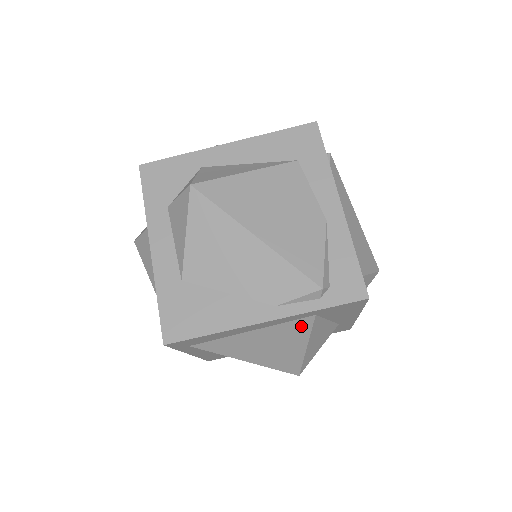
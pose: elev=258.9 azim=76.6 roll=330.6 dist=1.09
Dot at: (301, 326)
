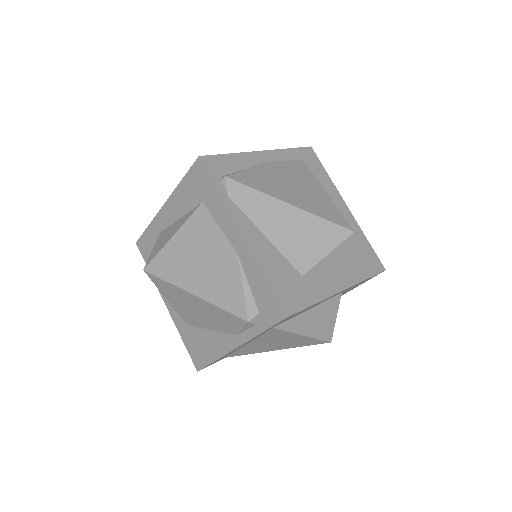
Dot at: (275, 333)
